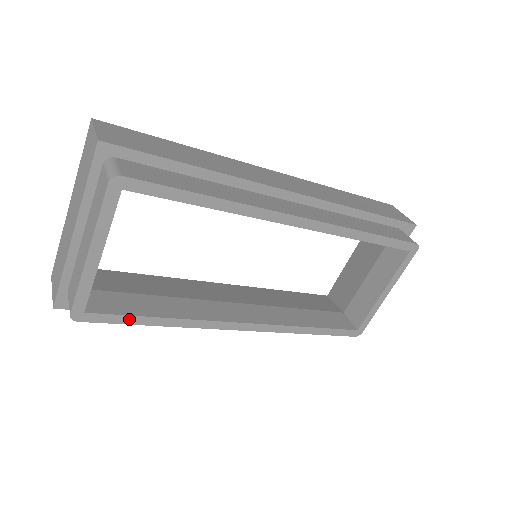
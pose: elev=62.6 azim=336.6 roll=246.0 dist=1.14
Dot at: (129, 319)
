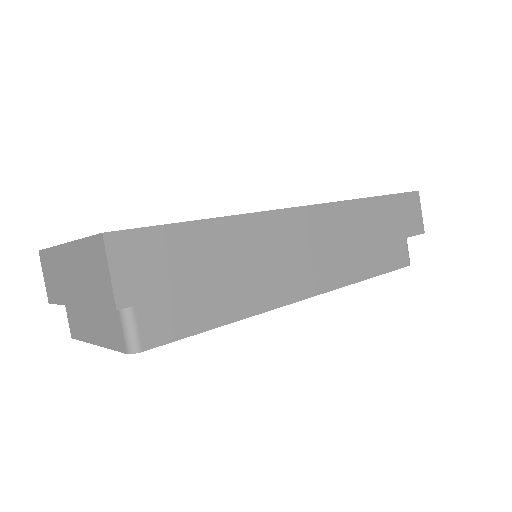
Dot at: occluded
